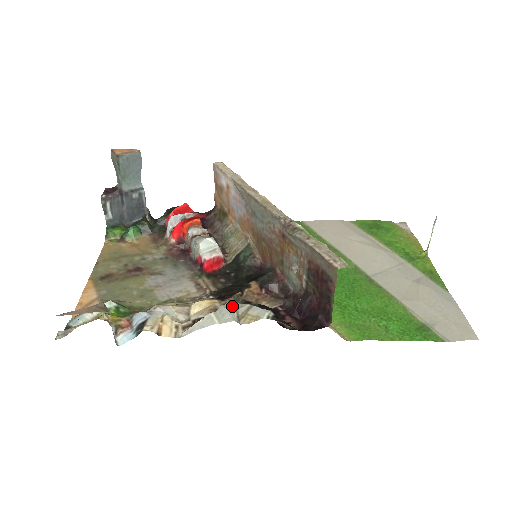
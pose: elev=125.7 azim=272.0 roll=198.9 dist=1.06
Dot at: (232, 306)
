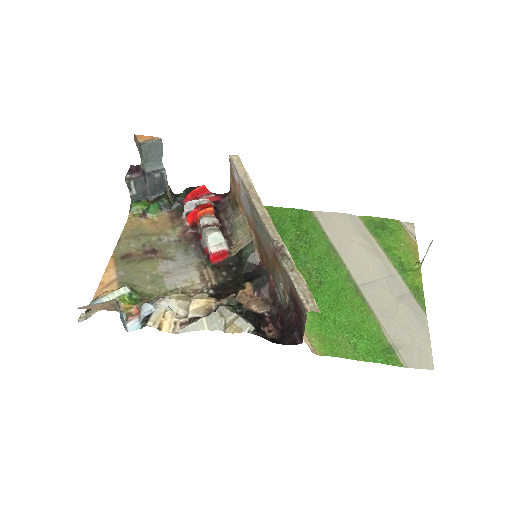
Dot at: (222, 313)
